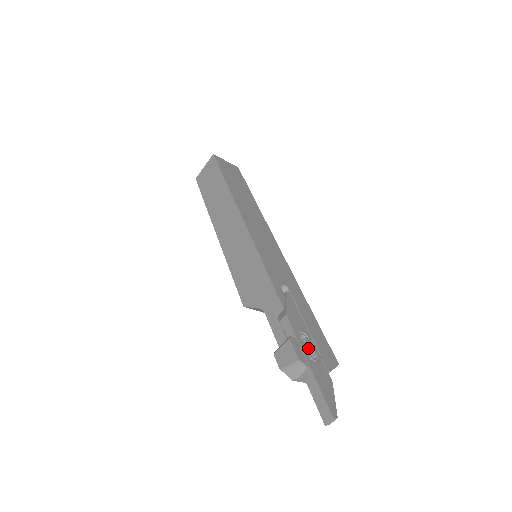
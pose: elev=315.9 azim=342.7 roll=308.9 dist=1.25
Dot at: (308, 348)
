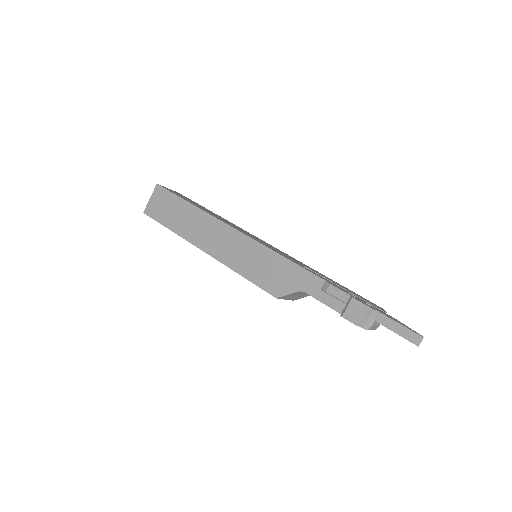
Dot at: occluded
